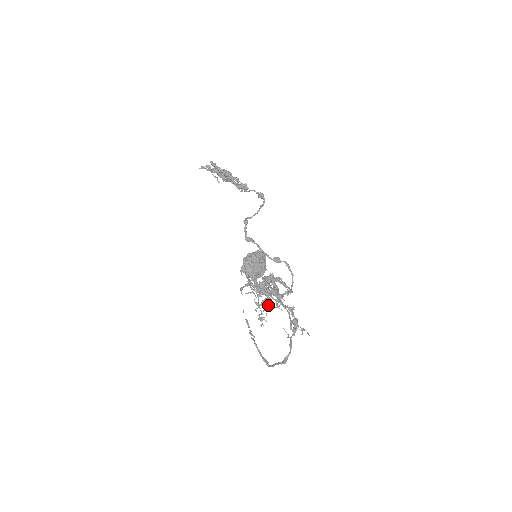
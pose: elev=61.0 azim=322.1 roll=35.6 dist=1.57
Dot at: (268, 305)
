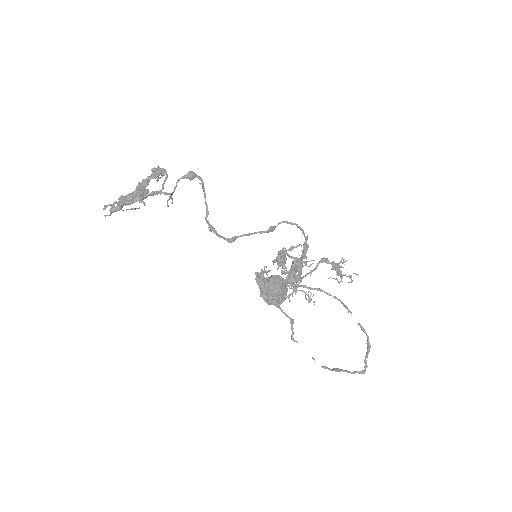
Dot at: occluded
